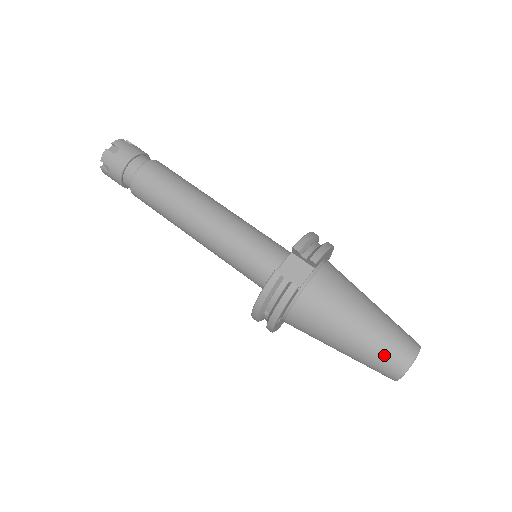
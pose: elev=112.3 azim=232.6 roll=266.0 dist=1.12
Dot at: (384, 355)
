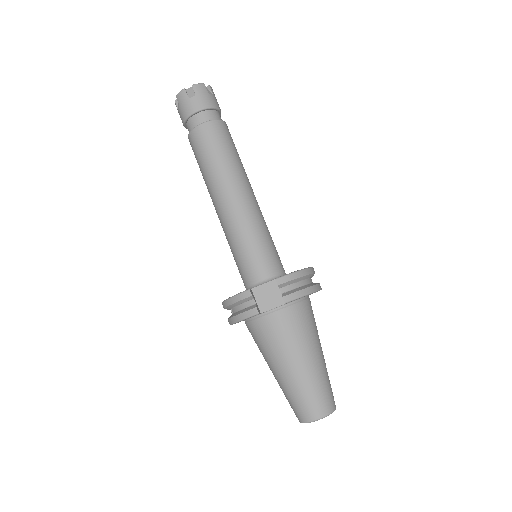
Dot at: (298, 401)
